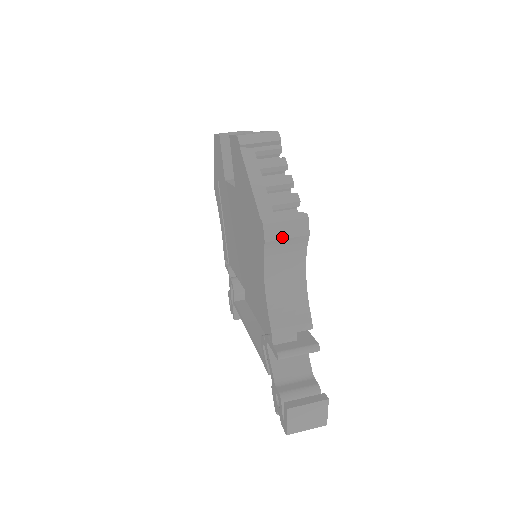
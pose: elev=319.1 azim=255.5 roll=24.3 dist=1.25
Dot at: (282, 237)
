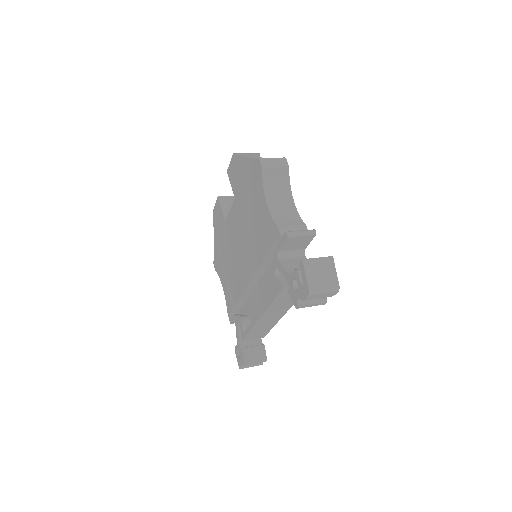
Dot at: (272, 166)
